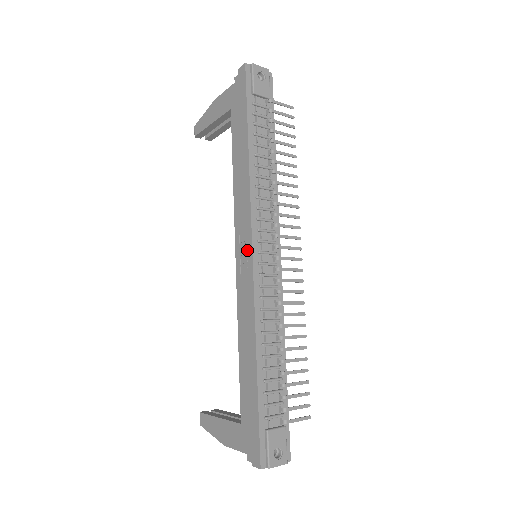
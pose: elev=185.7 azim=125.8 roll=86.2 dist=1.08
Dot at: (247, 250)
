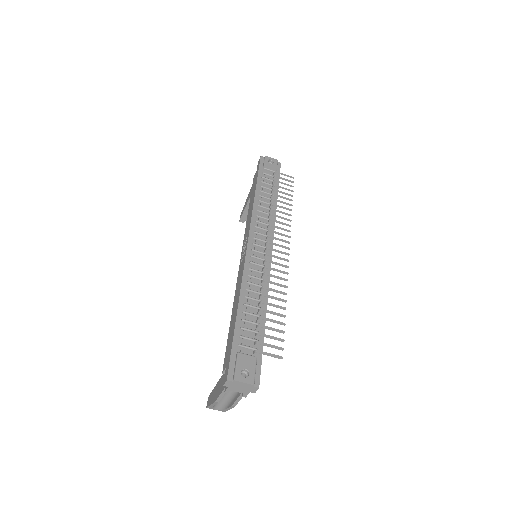
Dot at: (246, 245)
